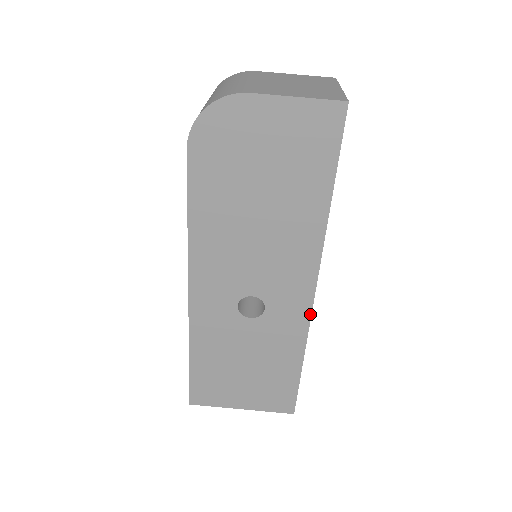
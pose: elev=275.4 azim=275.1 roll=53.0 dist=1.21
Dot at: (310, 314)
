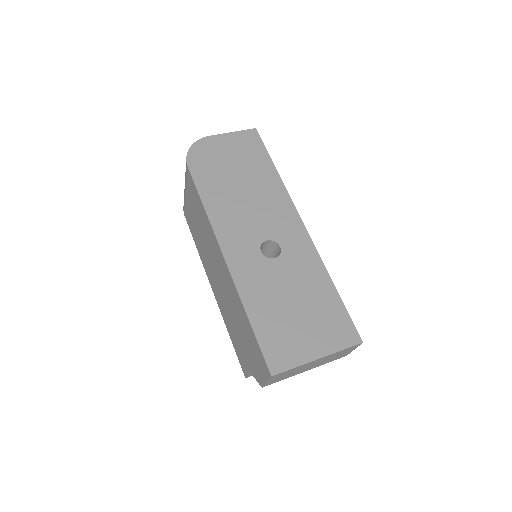
Dot at: (311, 240)
